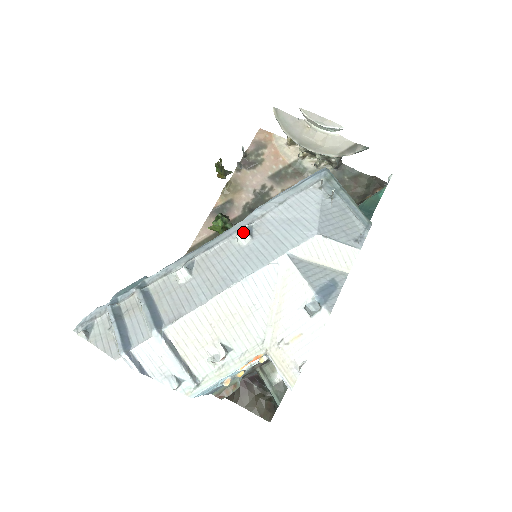
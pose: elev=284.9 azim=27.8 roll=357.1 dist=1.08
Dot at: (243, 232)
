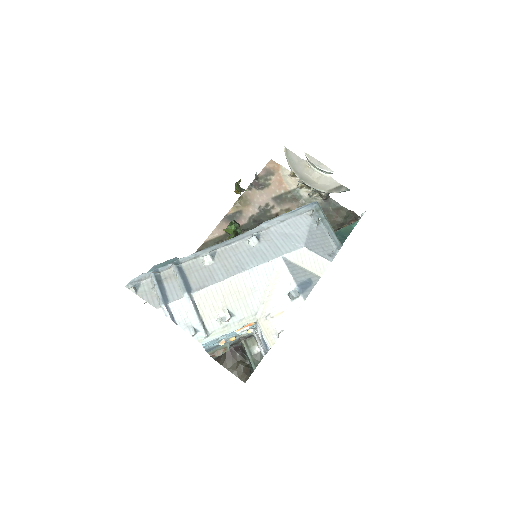
Dot at: (253, 237)
